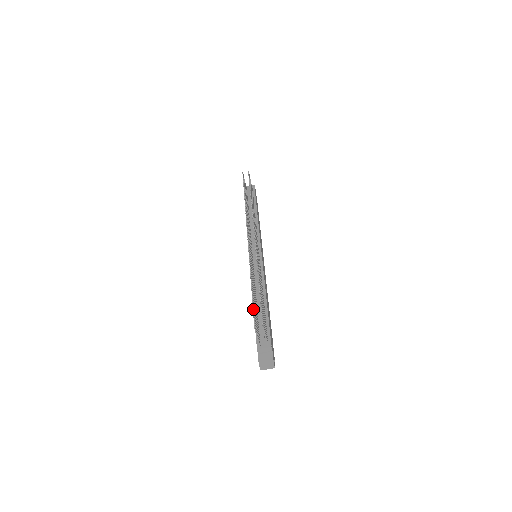
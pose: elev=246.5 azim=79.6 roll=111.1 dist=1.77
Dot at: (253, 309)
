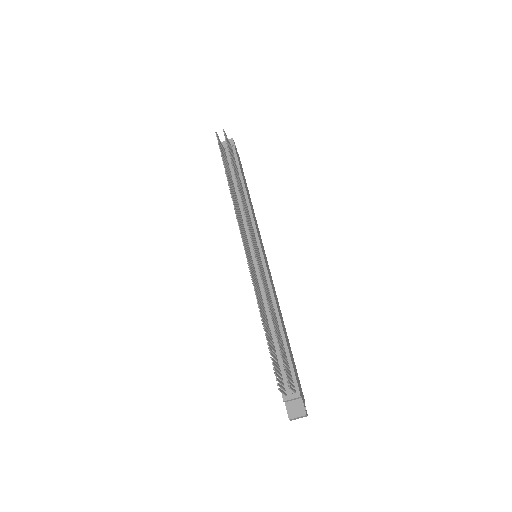
Dot at: occluded
